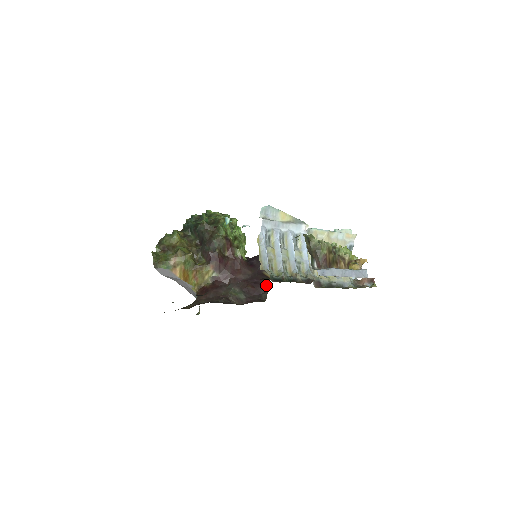
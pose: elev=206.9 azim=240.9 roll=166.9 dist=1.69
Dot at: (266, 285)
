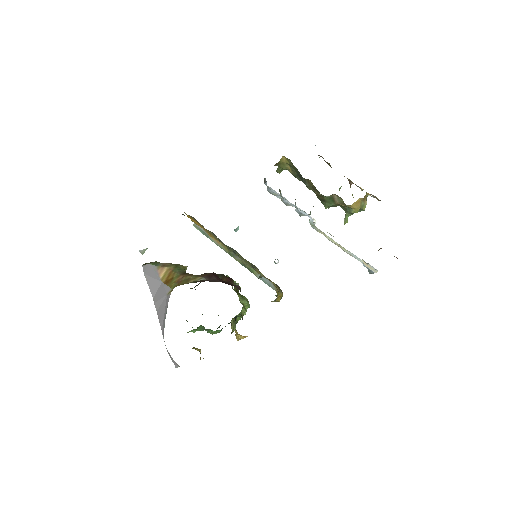
Dot at: occluded
